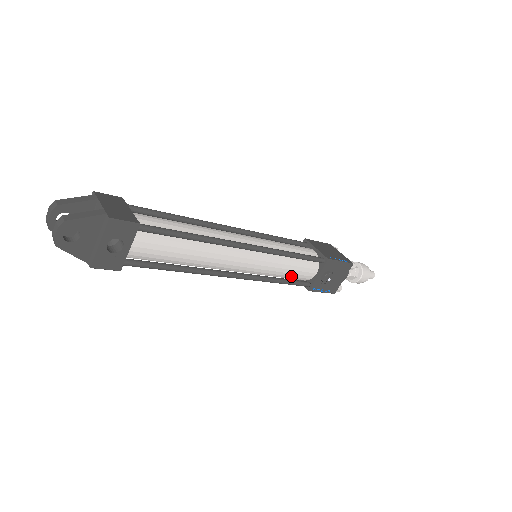
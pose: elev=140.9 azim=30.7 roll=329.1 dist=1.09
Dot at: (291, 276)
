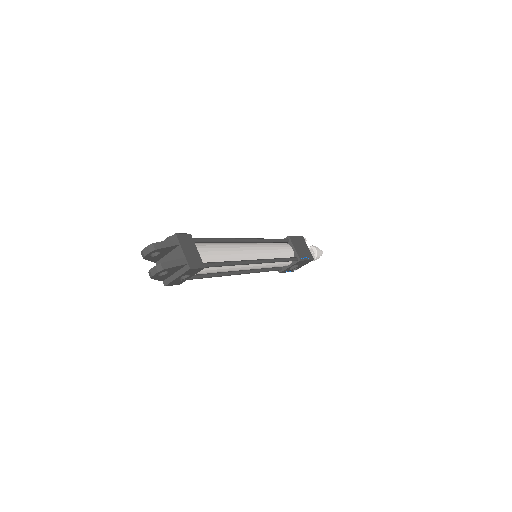
Dot at: occluded
